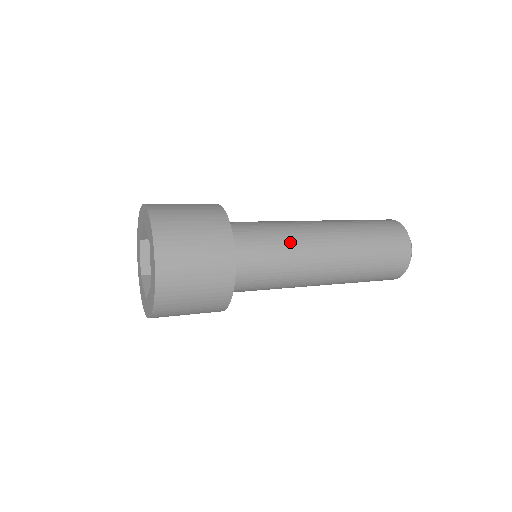
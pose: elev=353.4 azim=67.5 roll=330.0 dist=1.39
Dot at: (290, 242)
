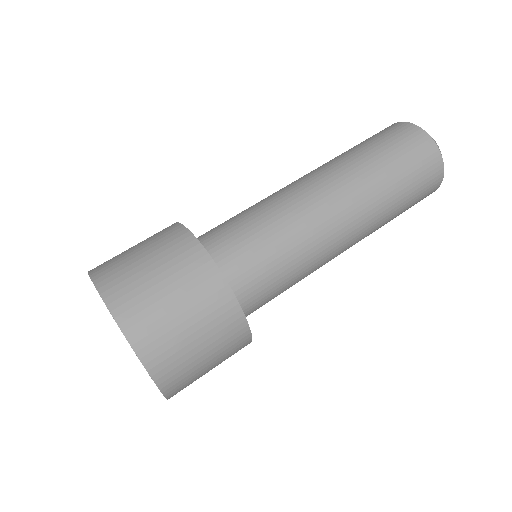
Dot at: (293, 232)
